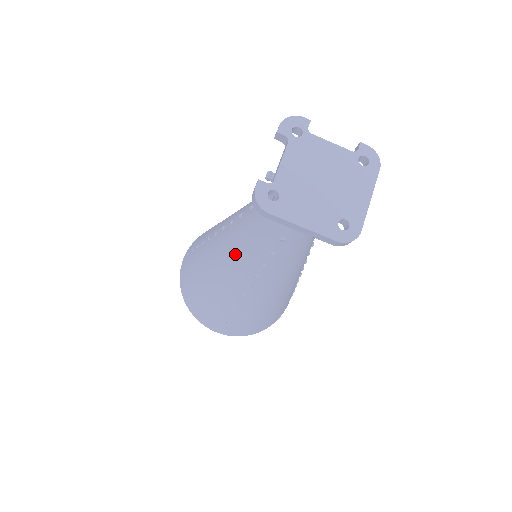
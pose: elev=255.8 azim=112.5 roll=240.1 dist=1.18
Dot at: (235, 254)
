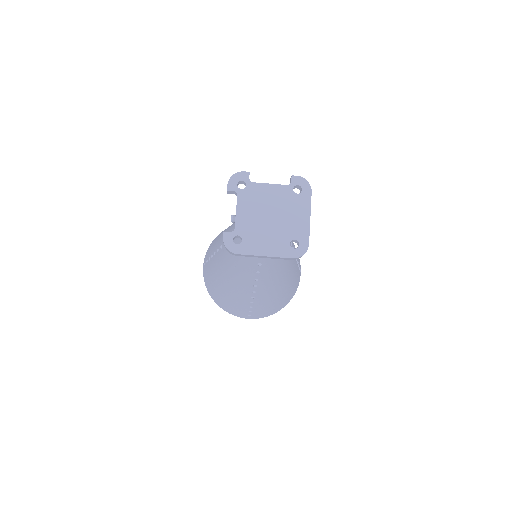
Dot at: (235, 268)
